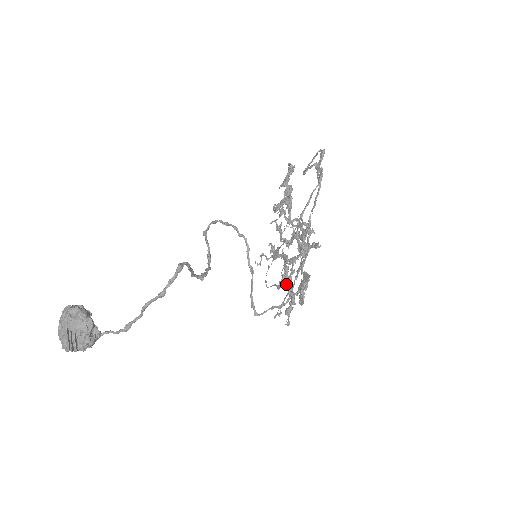
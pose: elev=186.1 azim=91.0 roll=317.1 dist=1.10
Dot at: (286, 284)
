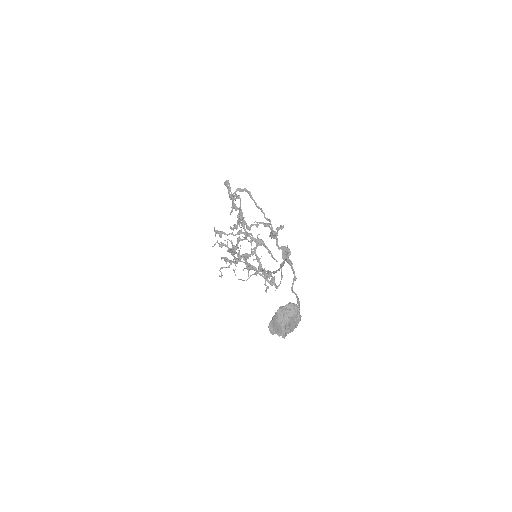
Dot at: (261, 268)
